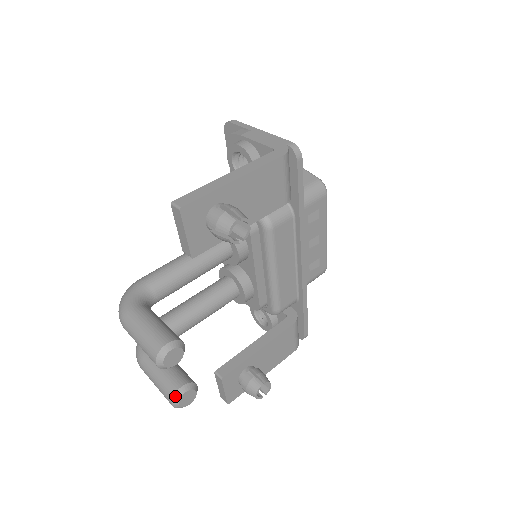
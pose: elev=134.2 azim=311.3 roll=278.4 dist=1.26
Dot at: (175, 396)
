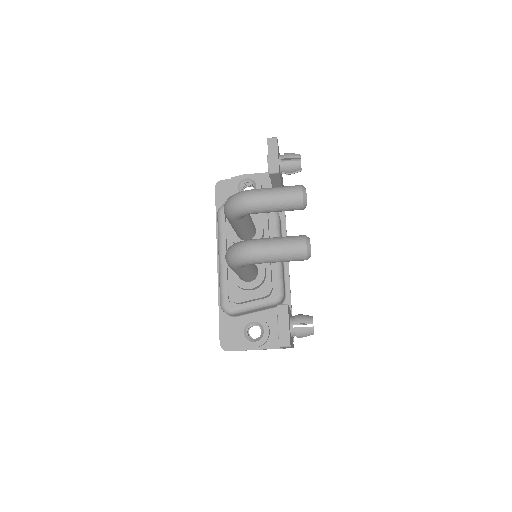
Dot at: (307, 237)
